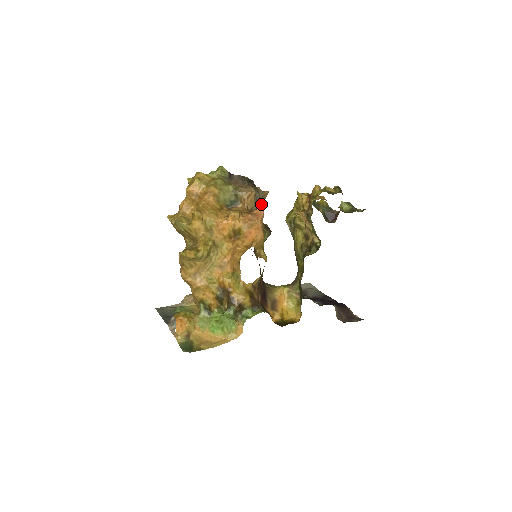
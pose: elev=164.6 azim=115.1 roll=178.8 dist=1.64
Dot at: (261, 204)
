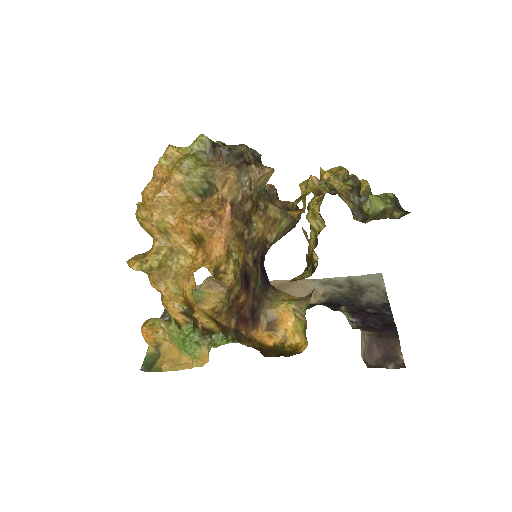
Dot at: (226, 202)
